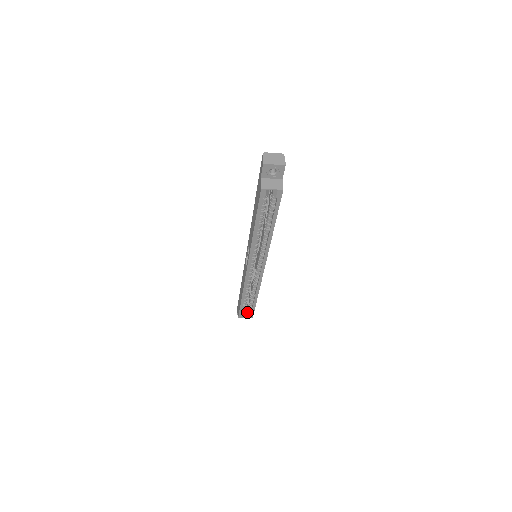
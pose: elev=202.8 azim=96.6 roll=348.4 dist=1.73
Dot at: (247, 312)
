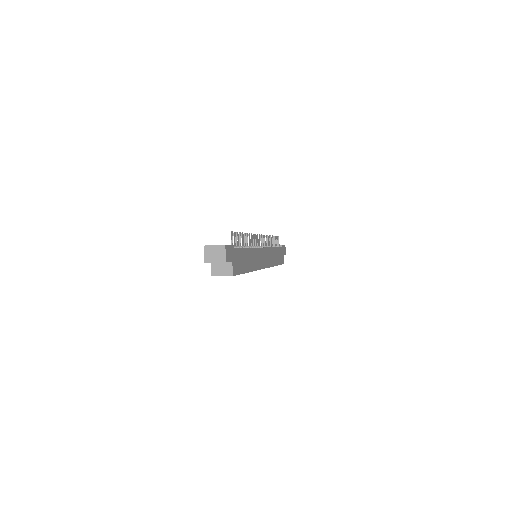
Dot at: occluded
